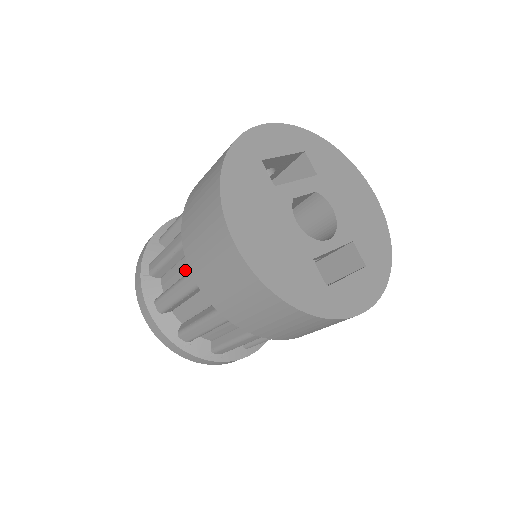
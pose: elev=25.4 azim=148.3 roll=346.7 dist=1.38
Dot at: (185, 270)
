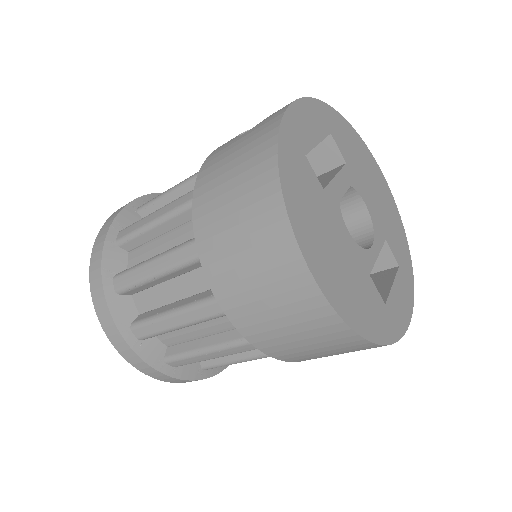
Dot at: (185, 291)
